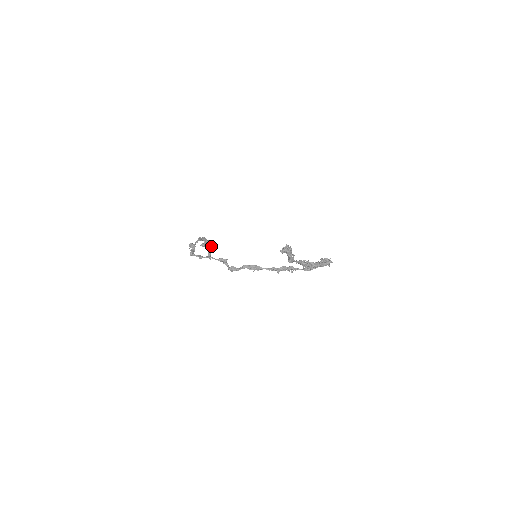
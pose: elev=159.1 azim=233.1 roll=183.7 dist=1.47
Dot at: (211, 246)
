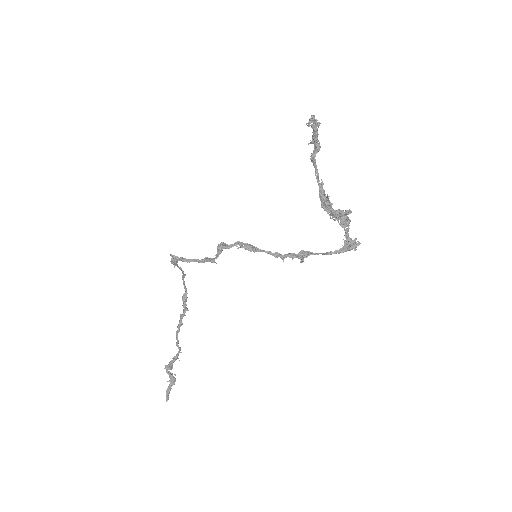
Dot at: occluded
